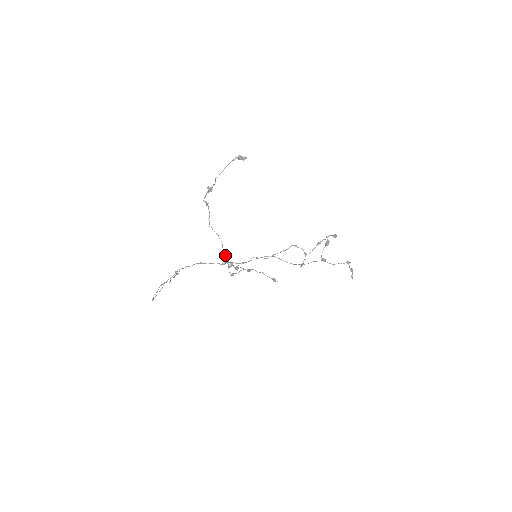
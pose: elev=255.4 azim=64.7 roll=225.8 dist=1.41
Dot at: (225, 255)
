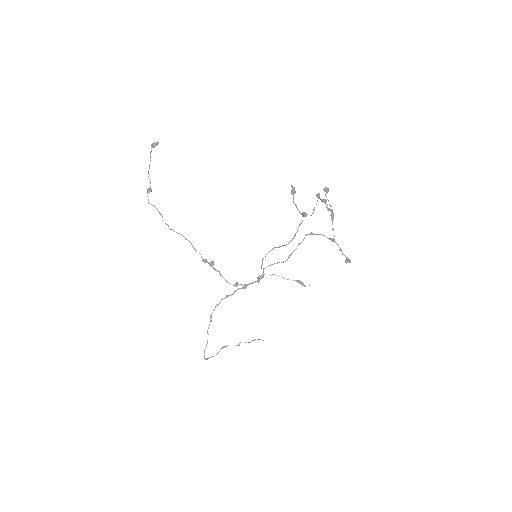
Dot at: (201, 256)
